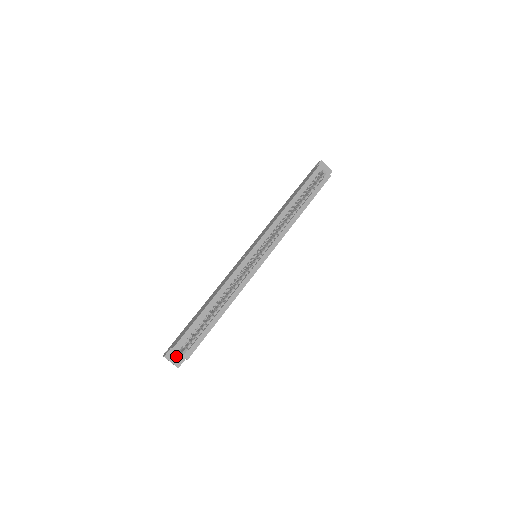
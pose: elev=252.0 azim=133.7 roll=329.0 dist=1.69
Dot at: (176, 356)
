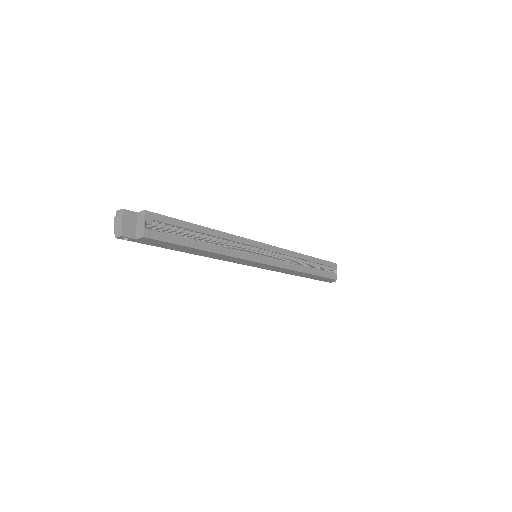
Dot at: (132, 224)
